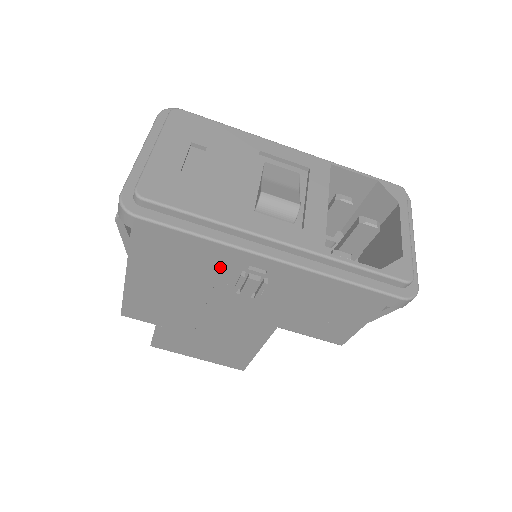
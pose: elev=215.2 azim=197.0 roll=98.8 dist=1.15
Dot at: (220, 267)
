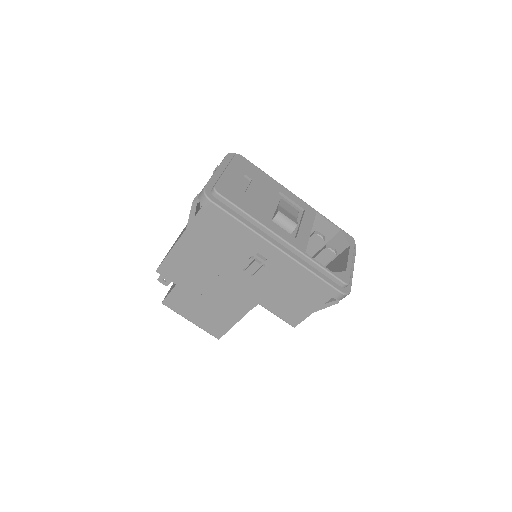
Dot at: (241, 248)
